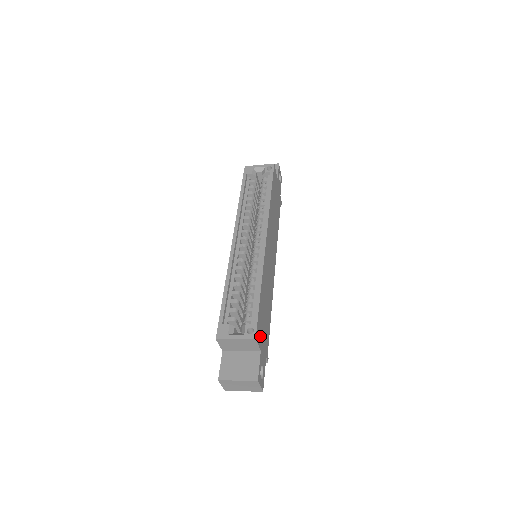
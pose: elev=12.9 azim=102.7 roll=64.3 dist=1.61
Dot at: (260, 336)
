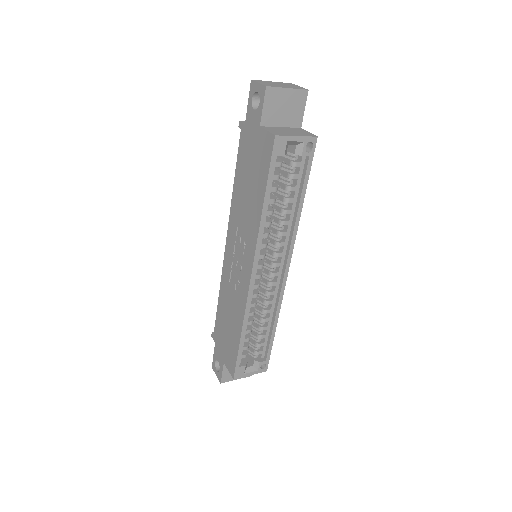
Dot at: occluded
